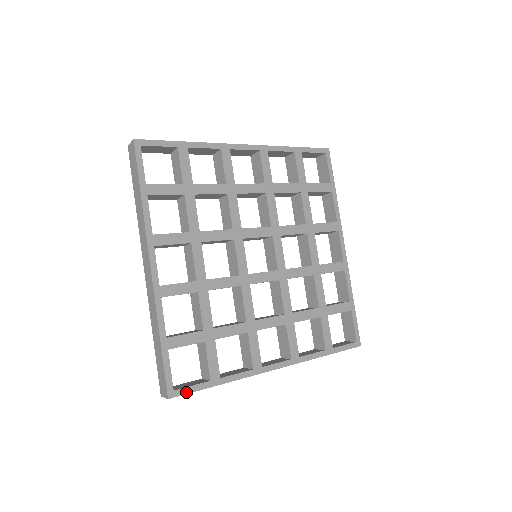
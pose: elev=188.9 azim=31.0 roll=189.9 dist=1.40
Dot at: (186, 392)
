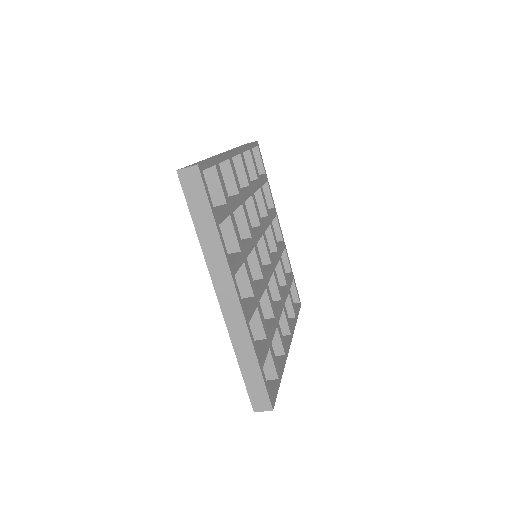
Dot at: (276, 397)
